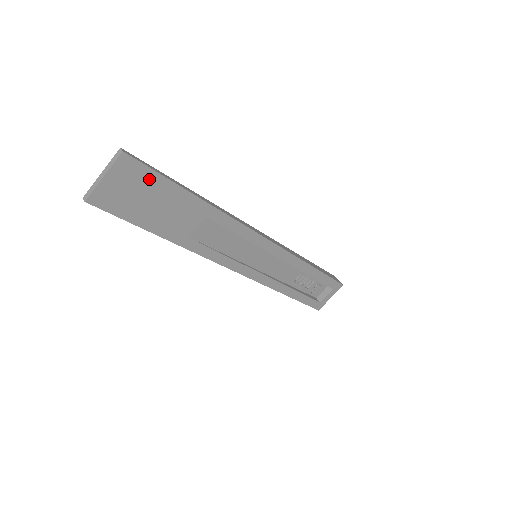
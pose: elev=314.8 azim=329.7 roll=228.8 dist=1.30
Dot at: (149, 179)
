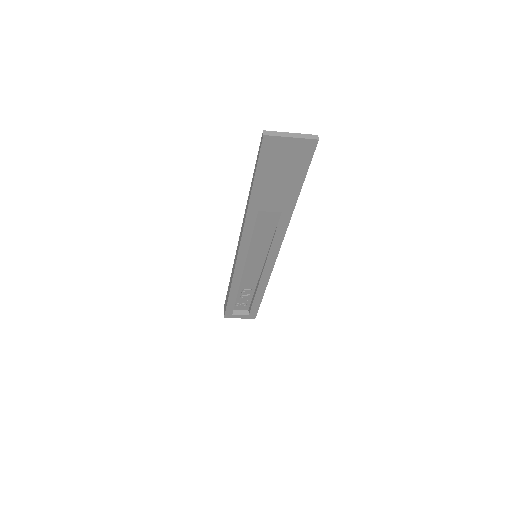
Dot at: (301, 165)
